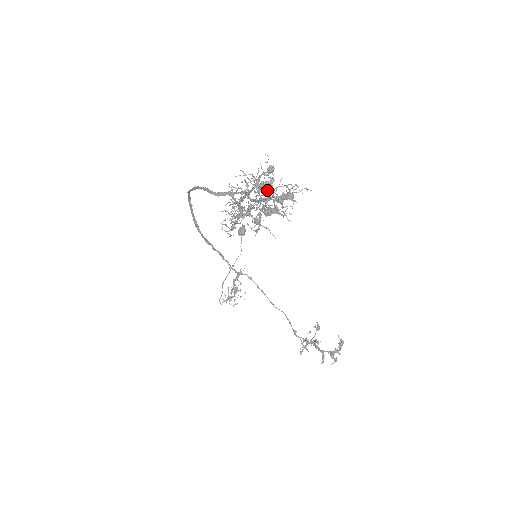
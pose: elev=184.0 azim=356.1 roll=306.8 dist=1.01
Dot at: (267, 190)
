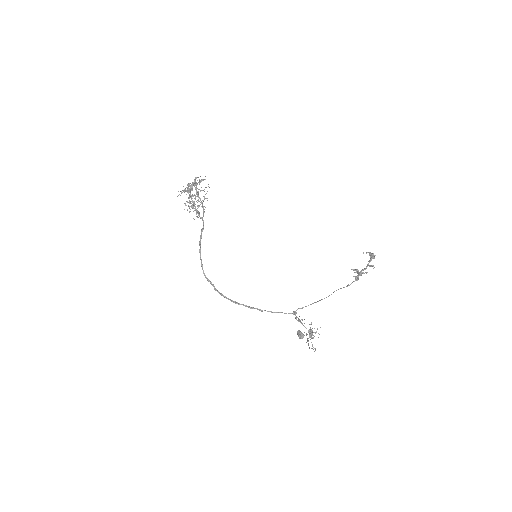
Dot at: occluded
